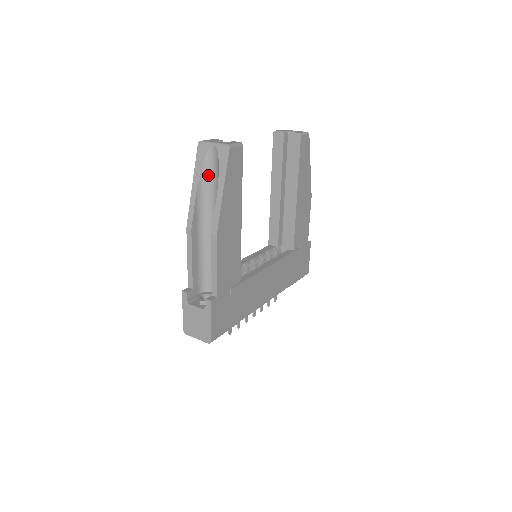
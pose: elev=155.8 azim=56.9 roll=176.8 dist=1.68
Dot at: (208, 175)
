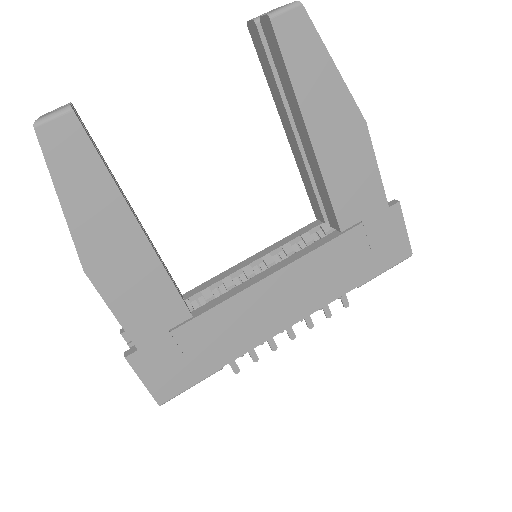
Dot at: occluded
